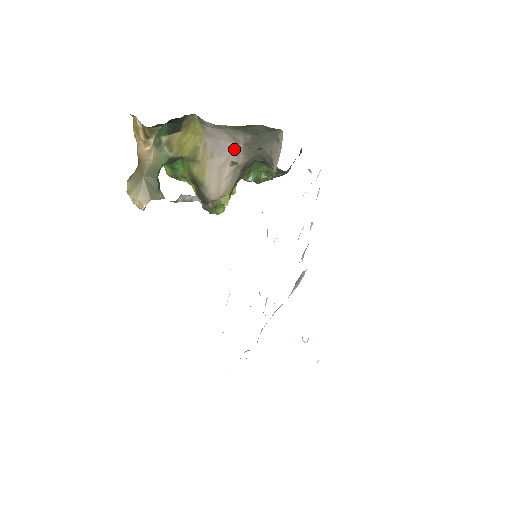
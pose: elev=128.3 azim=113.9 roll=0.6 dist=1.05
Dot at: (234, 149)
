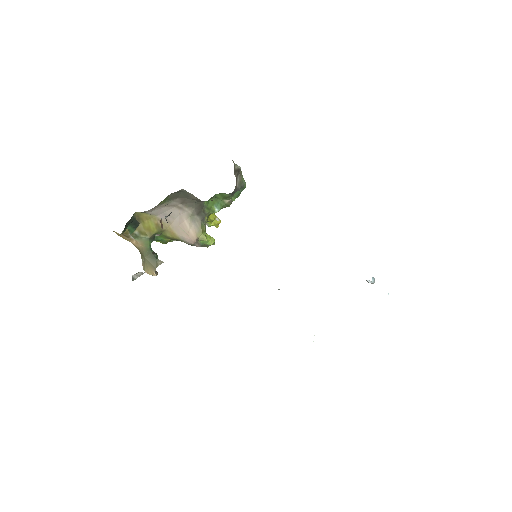
Dot at: (178, 210)
